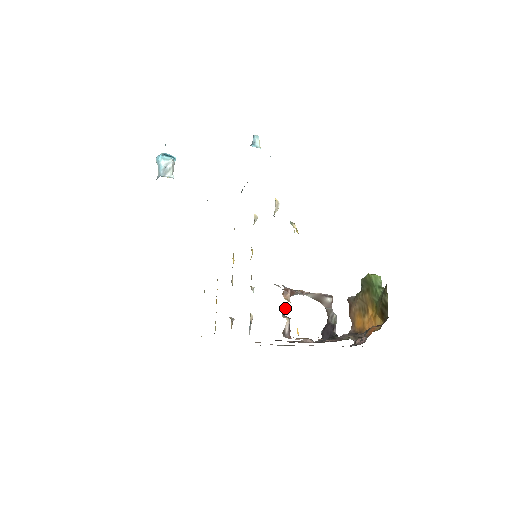
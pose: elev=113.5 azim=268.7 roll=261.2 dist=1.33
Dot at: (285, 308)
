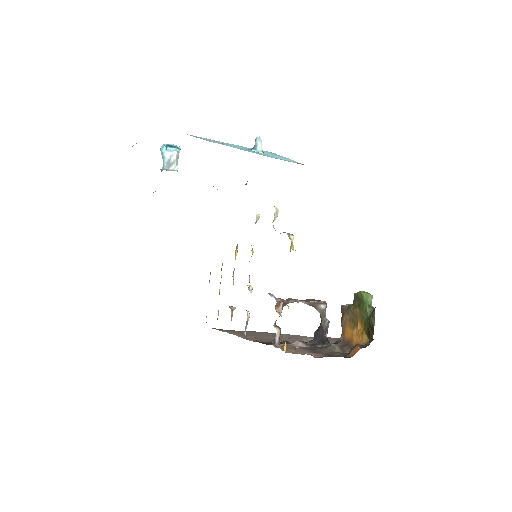
Dot at: occluded
